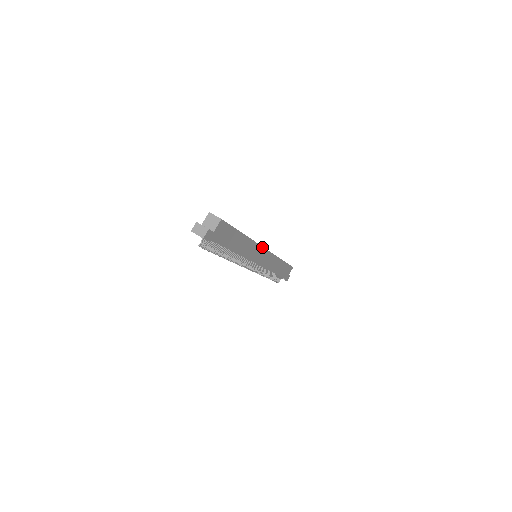
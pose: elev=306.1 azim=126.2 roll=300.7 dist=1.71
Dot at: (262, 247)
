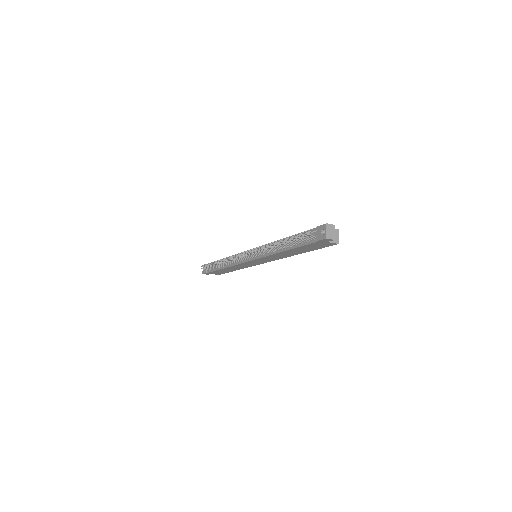
Dot at: occluded
